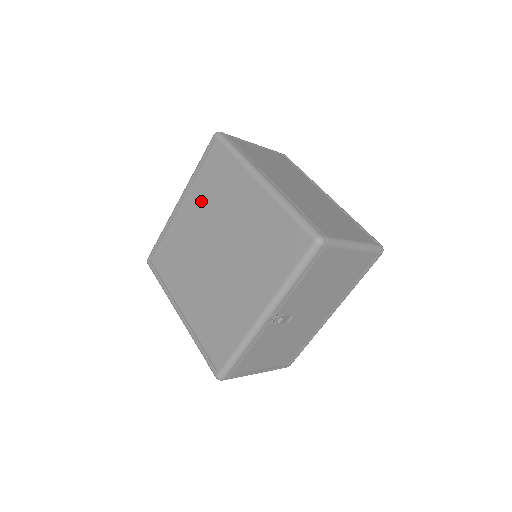
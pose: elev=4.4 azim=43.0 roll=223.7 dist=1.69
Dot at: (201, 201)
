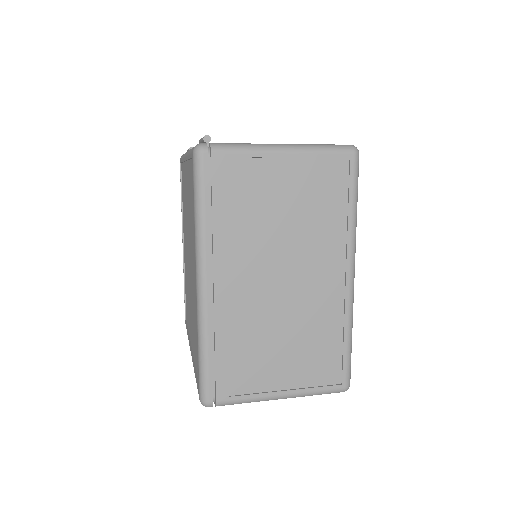
Dot at: (189, 194)
